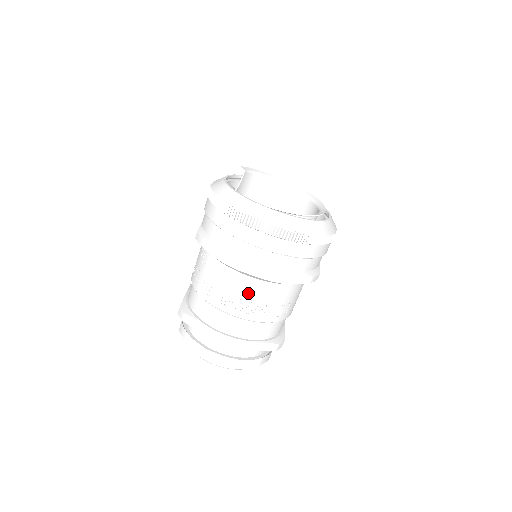
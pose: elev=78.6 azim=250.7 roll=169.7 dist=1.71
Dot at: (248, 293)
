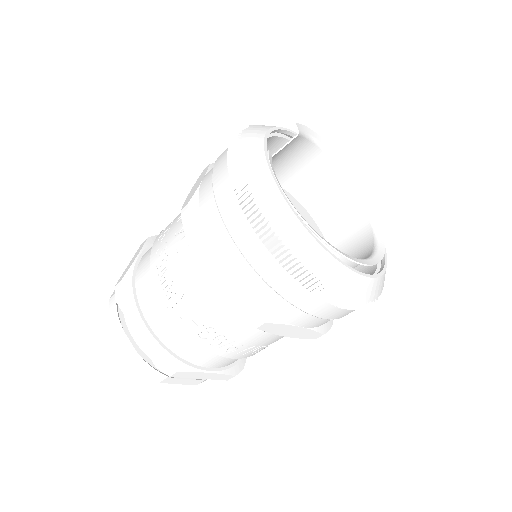
Dot at: (226, 326)
